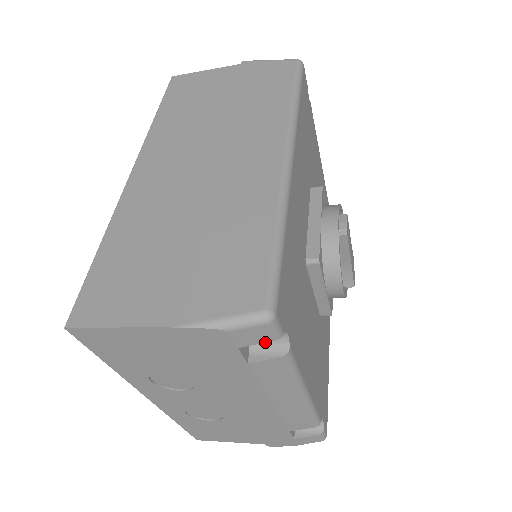
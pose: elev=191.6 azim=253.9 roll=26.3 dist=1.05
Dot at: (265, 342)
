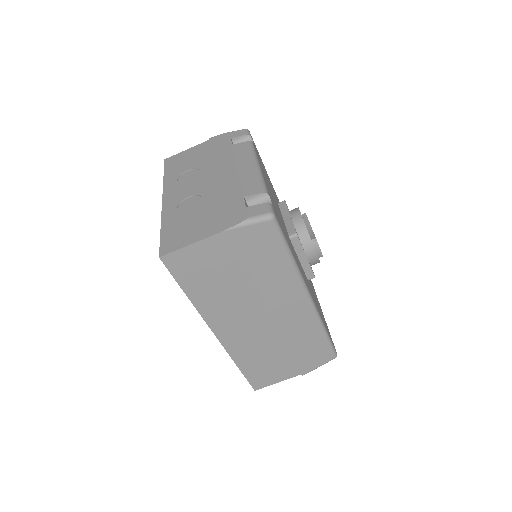
Dot at: (242, 136)
